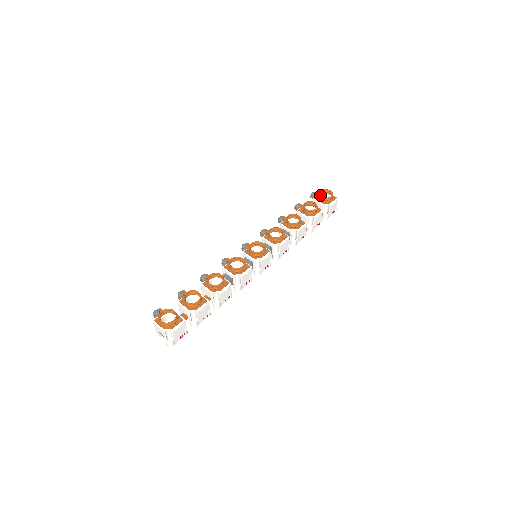
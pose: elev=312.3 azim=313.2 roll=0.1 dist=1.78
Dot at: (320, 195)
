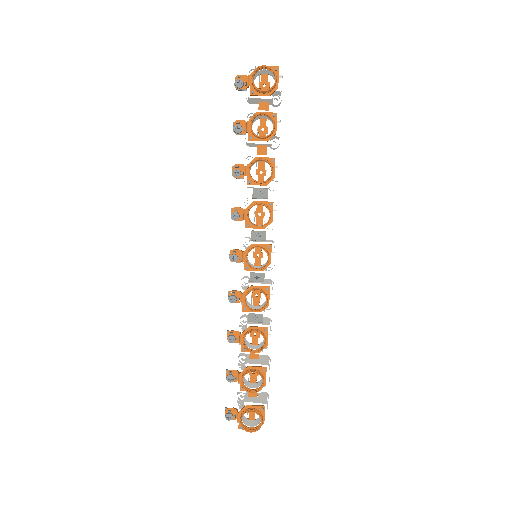
Dot at: (259, 90)
